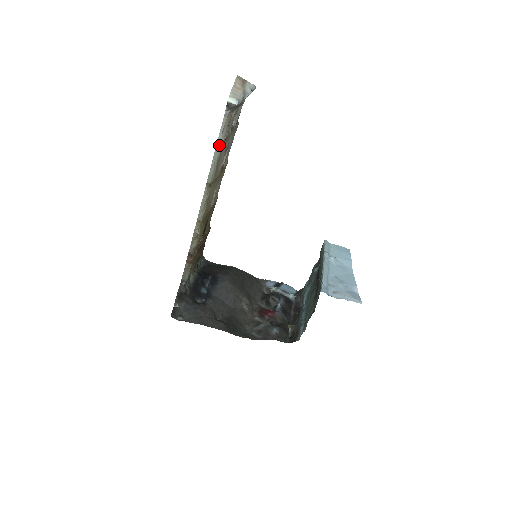
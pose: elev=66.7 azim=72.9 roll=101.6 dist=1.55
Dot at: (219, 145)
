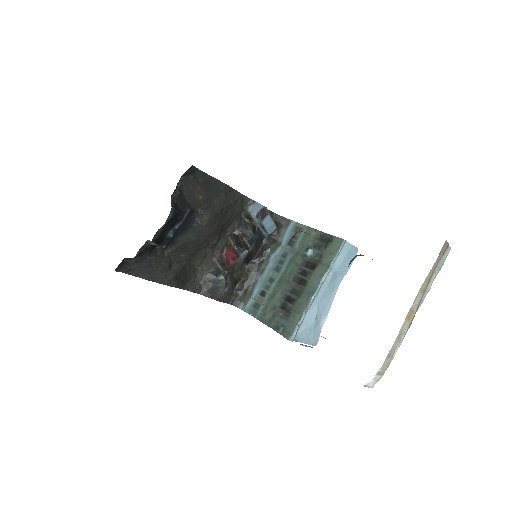
Dot at: occluded
